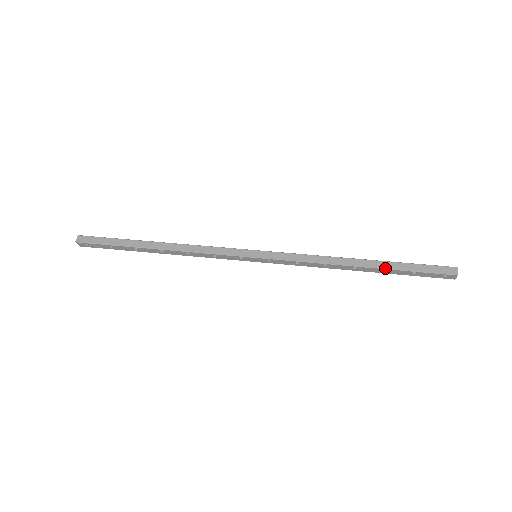
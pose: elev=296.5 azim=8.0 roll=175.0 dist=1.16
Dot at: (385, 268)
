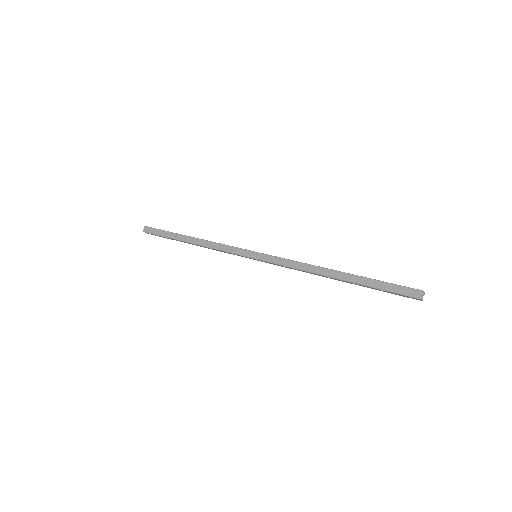
Dot at: (354, 282)
